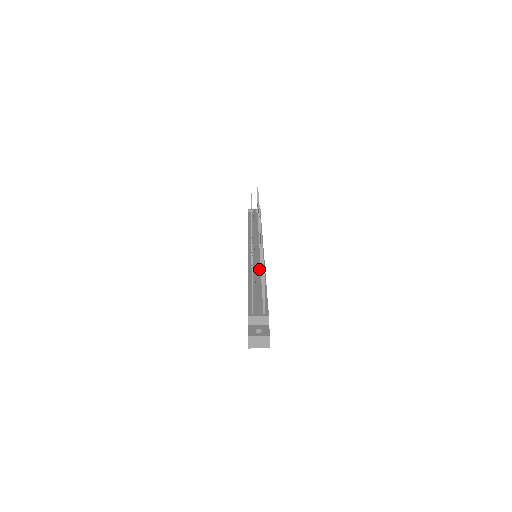
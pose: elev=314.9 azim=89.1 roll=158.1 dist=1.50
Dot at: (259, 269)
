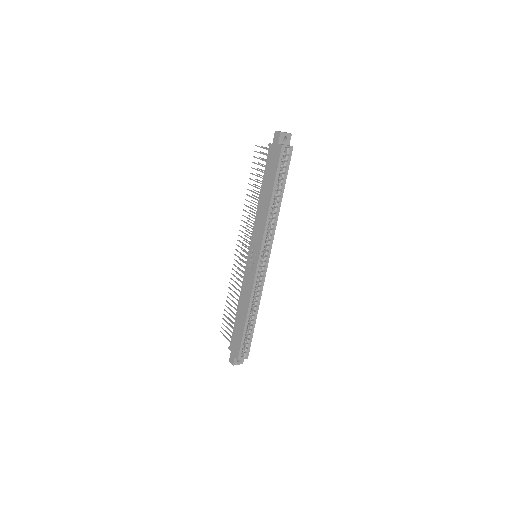
Dot at: occluded
